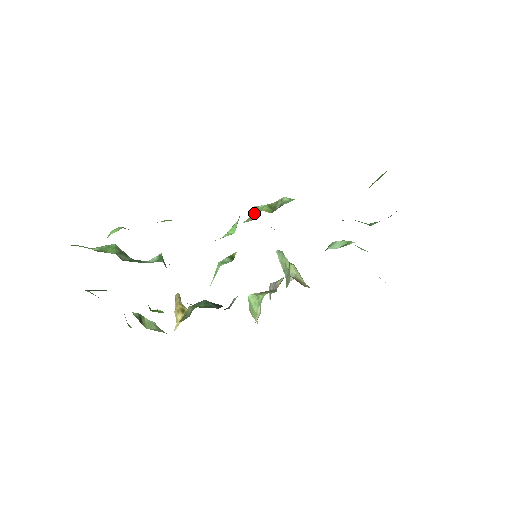
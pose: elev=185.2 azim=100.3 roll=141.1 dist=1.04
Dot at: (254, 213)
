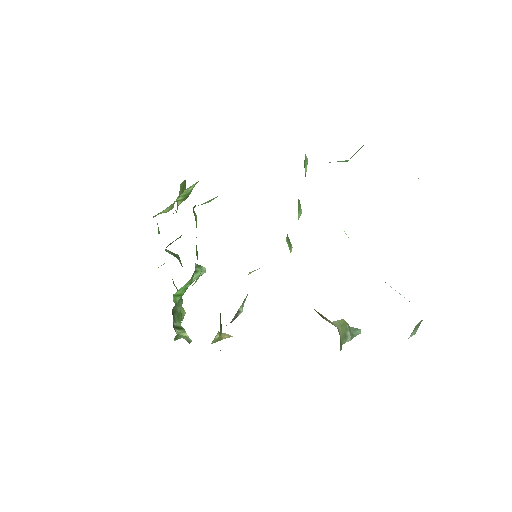
Dot at: occluded
